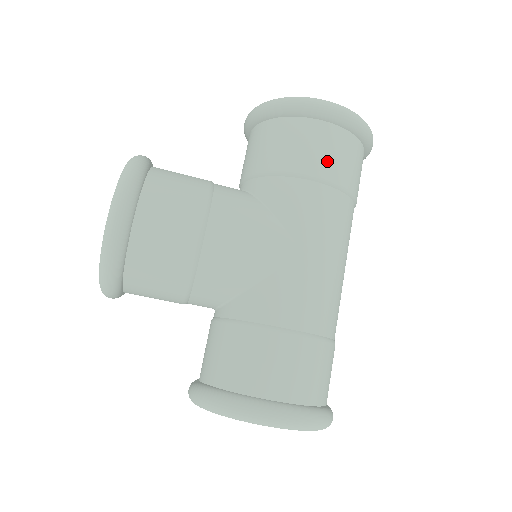
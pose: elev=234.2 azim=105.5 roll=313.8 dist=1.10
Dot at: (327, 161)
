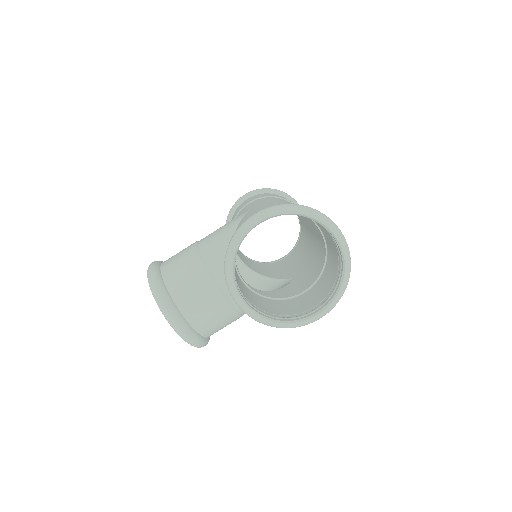
Dot at: occluded
